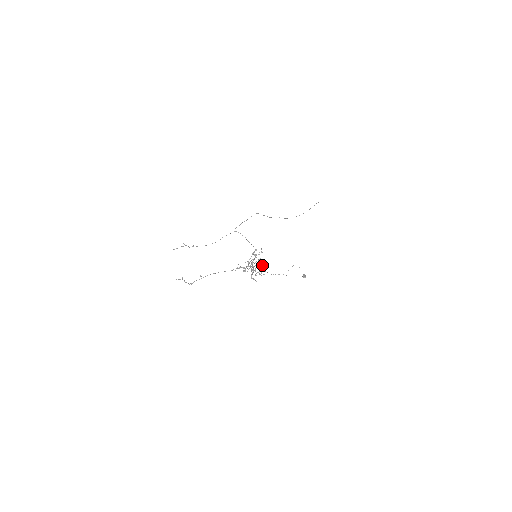
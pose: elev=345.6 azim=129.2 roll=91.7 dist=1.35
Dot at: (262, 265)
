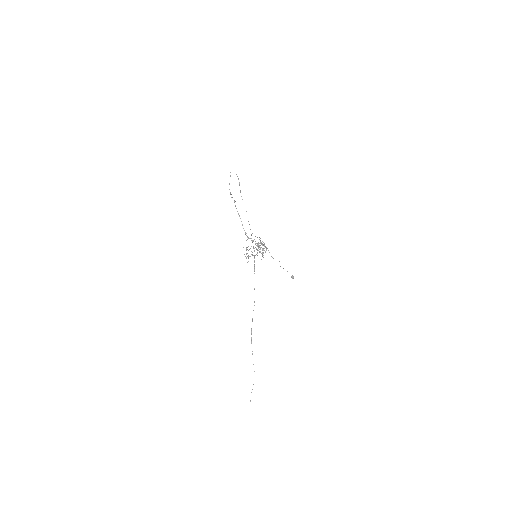
Dot at: occluded
